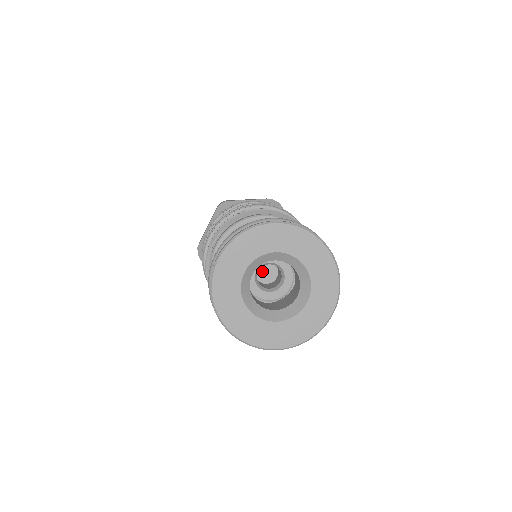
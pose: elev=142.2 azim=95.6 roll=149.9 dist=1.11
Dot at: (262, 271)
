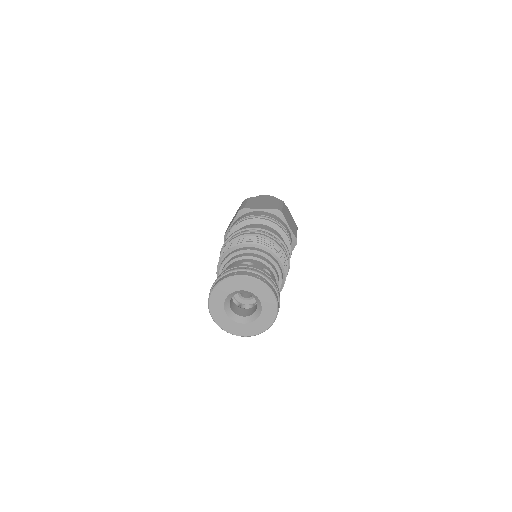
Dot at: occluded
